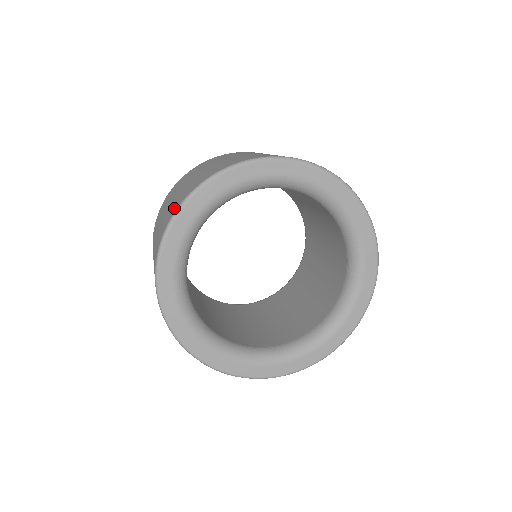
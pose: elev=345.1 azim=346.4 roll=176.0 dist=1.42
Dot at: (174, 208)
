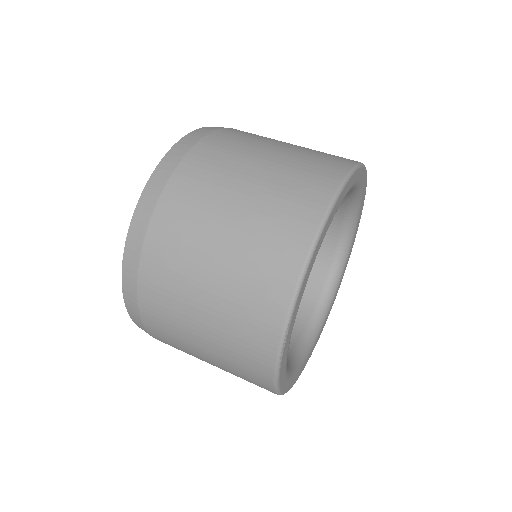
Dot at: (264, 333)
